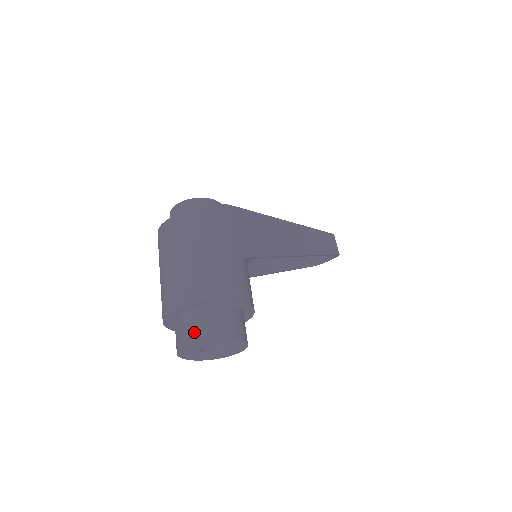
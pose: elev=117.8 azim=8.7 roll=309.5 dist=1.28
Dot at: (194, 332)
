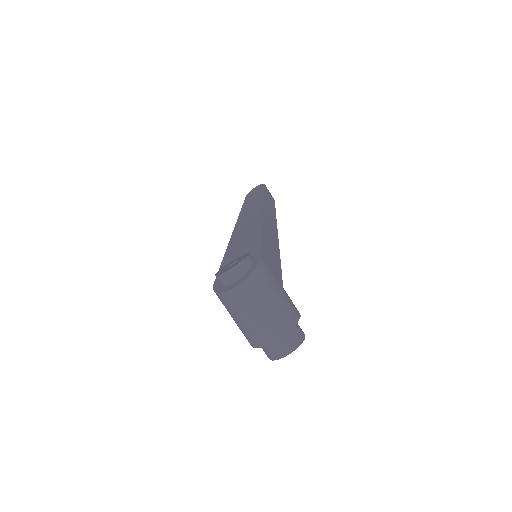
Dot at: (285, 350)
